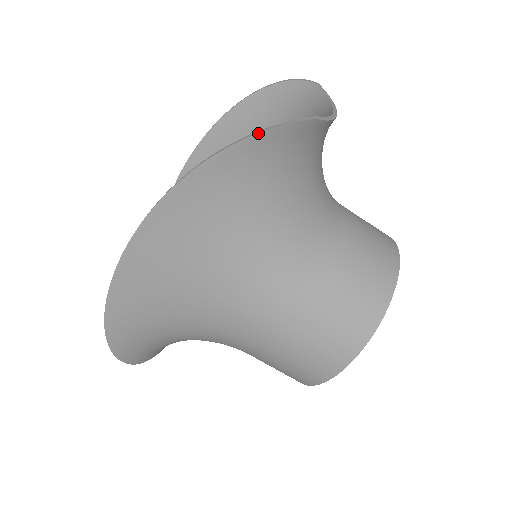
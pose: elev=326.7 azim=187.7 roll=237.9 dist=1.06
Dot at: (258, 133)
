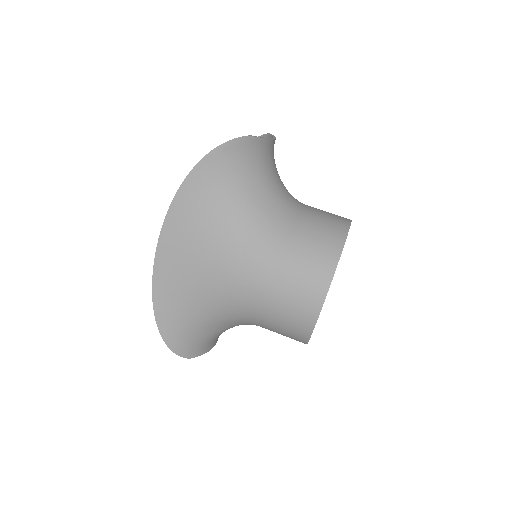
Dot at: (214, 149)
